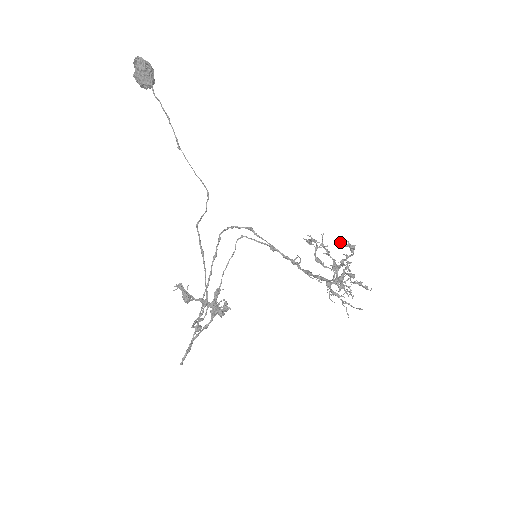
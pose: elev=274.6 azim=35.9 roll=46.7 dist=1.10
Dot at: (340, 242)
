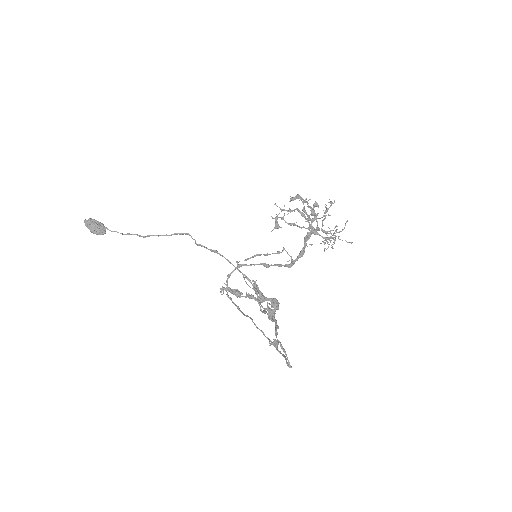
Dot at: occluded
